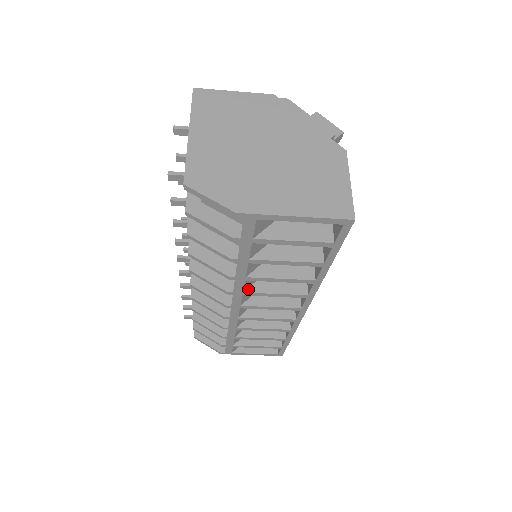
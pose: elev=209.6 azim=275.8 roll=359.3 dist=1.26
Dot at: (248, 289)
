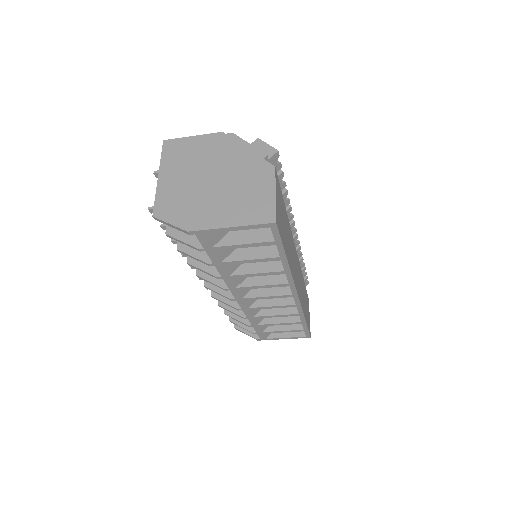
Dot at: (240, 284)
